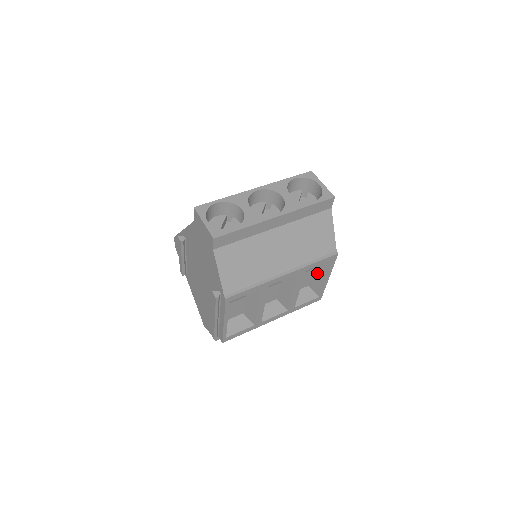
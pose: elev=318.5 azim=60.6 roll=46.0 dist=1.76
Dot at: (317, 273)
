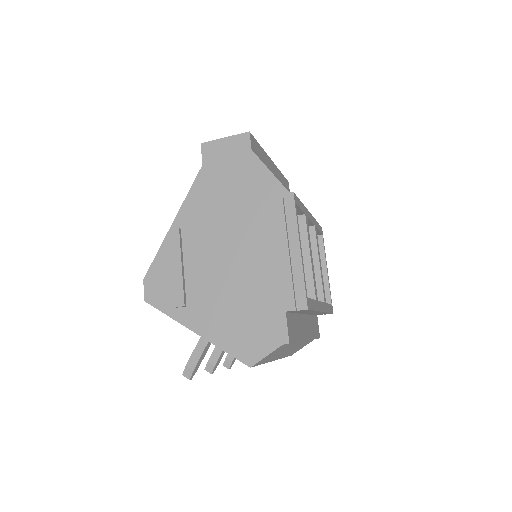
Dot at: occluded
